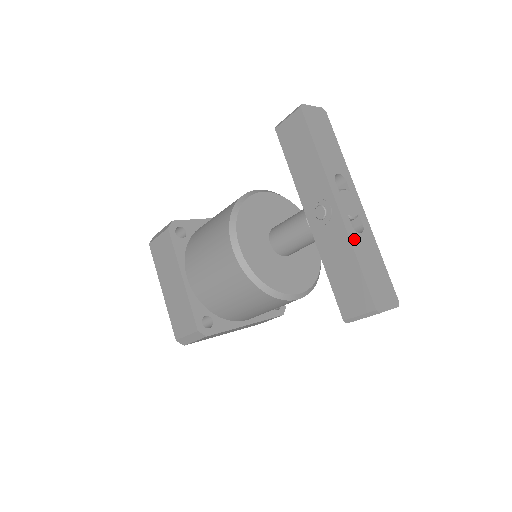
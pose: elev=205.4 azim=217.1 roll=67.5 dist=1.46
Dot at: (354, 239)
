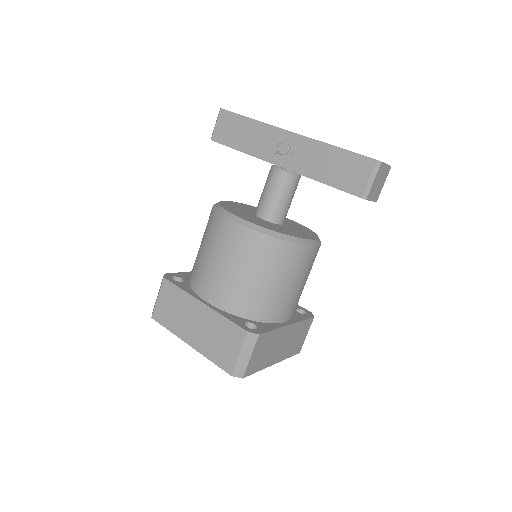
Dot at: (321, 142)
